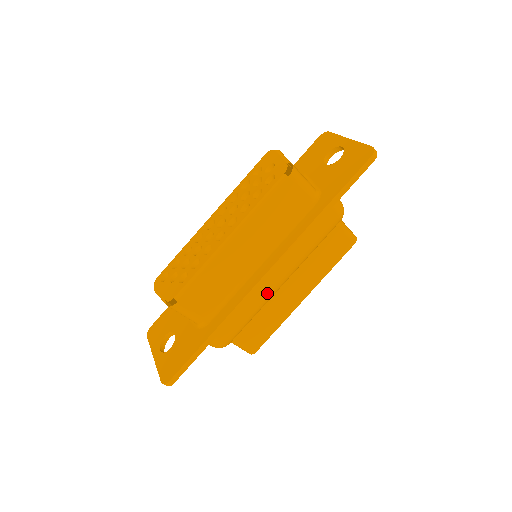
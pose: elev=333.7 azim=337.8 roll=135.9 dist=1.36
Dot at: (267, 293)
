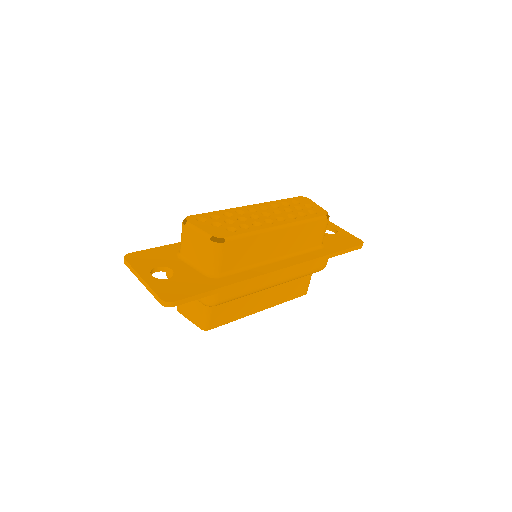
Dot at: (265, 285)
